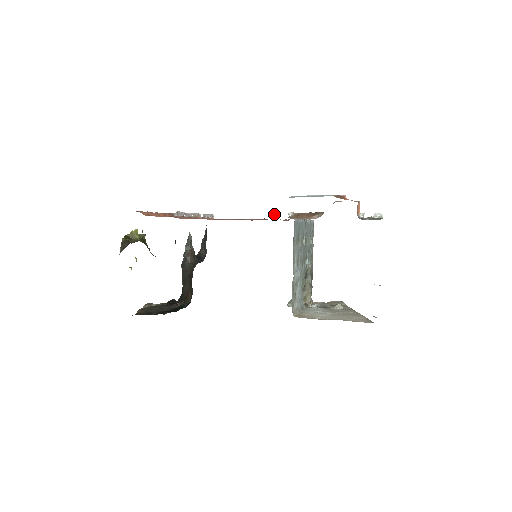
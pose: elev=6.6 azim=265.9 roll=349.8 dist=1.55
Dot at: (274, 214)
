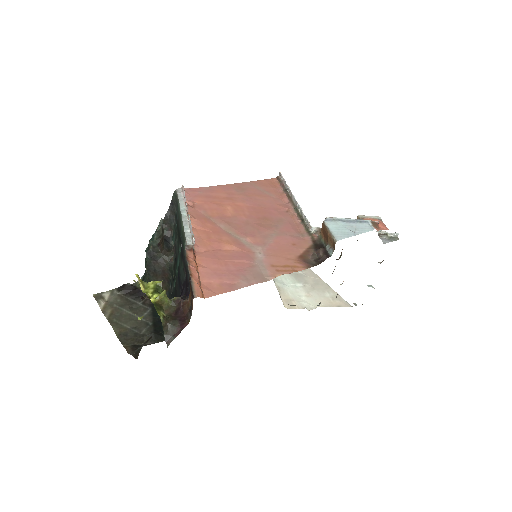
Dot at: (326, 258)
